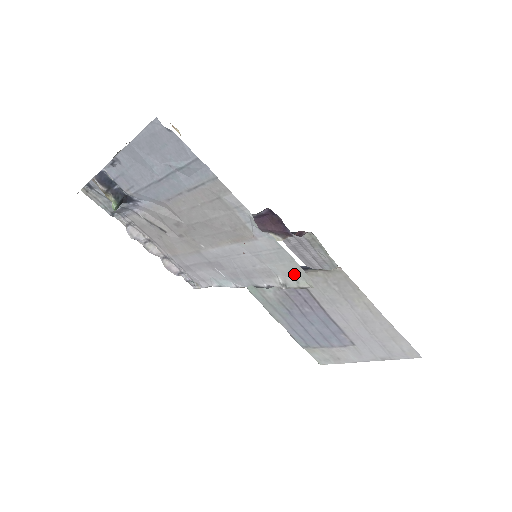
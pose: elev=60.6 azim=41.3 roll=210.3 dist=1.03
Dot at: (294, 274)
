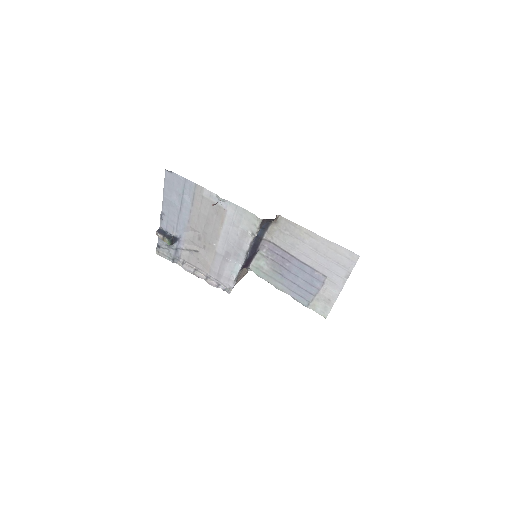
Dot at: (251, 221)
